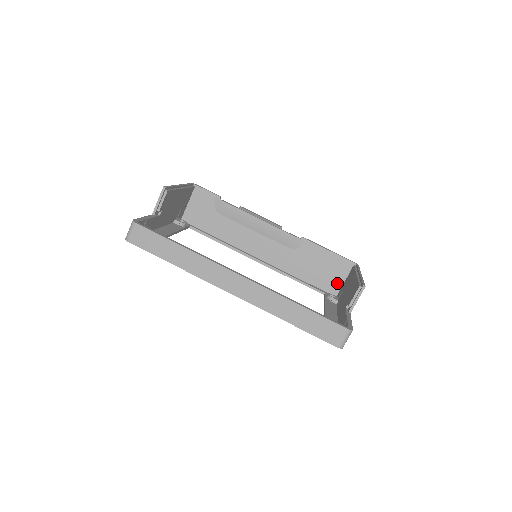
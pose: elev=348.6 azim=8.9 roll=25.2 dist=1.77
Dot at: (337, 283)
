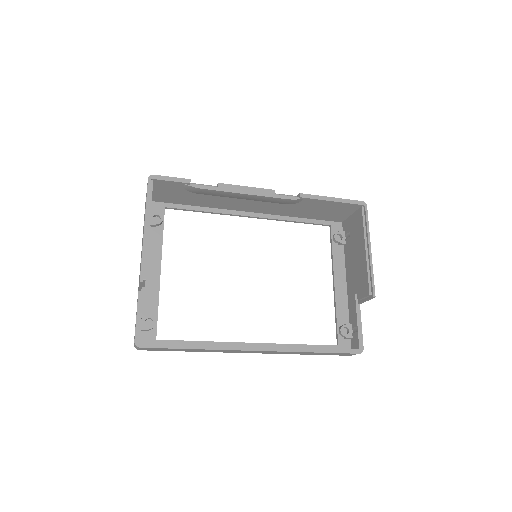
Dot at: (343, 216)
